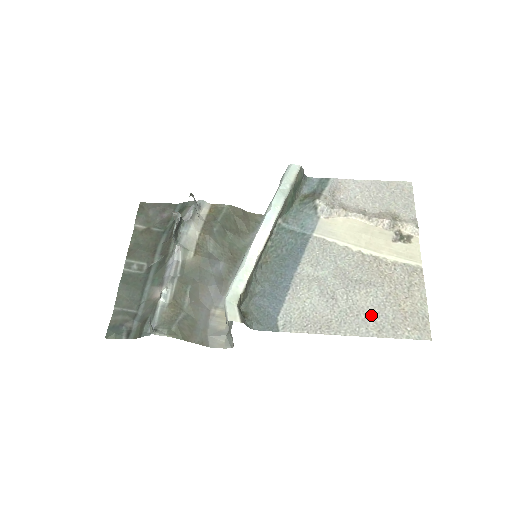
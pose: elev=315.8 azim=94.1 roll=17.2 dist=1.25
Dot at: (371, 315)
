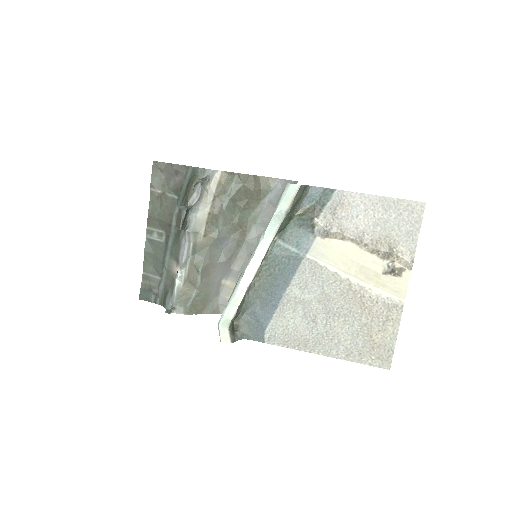
Dot at: (344, 341)
